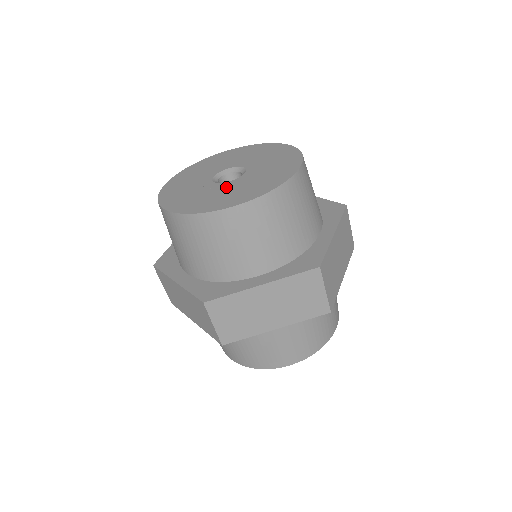
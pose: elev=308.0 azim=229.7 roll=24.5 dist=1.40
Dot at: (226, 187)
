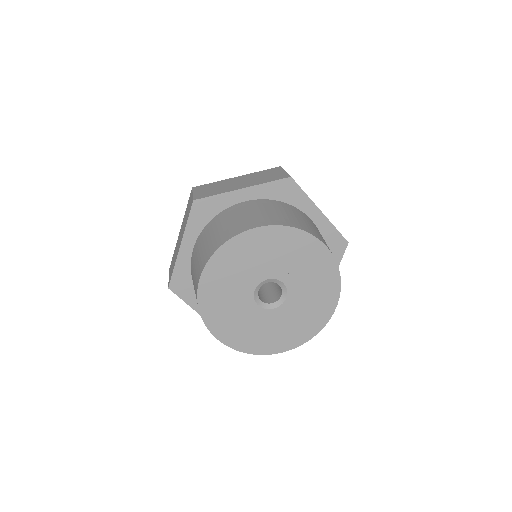
Dot at: (271, 320)
